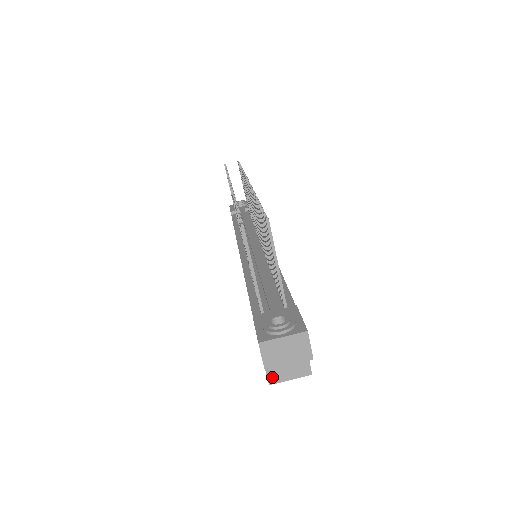
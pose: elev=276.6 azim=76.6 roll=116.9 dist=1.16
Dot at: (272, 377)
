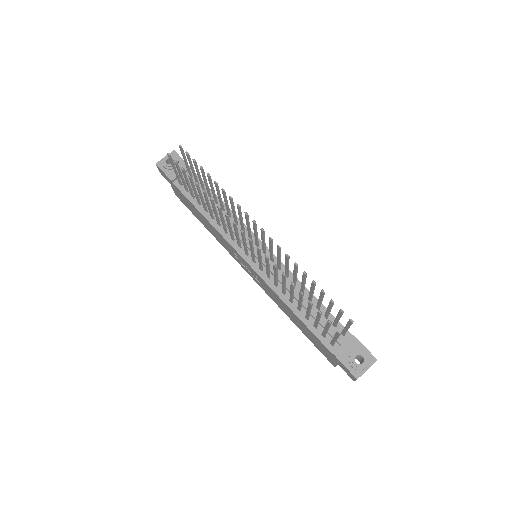
Dot at: occluded
